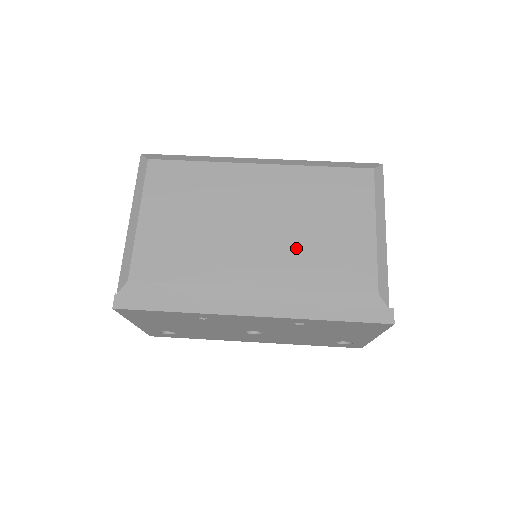
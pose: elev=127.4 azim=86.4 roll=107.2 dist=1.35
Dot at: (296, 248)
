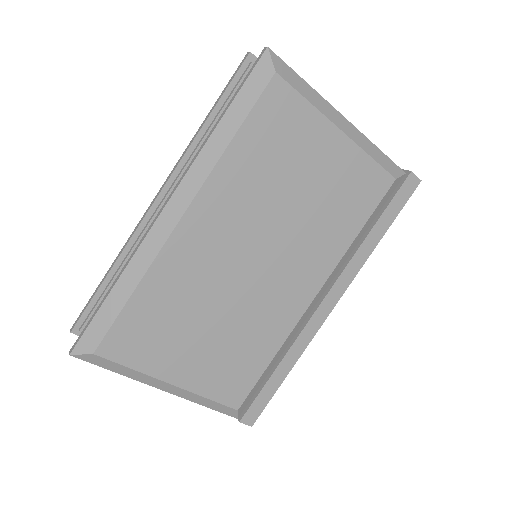
Dot at: (307, 233)
